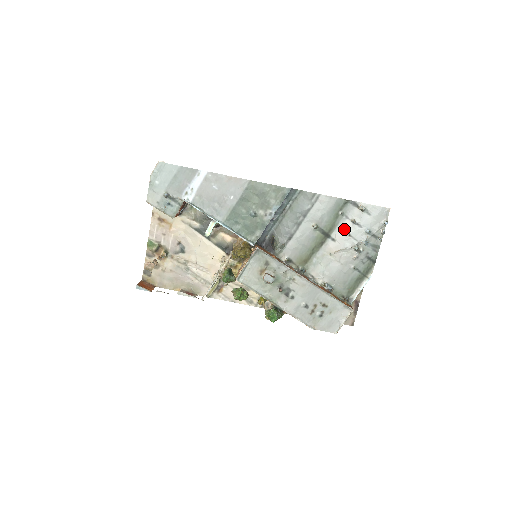
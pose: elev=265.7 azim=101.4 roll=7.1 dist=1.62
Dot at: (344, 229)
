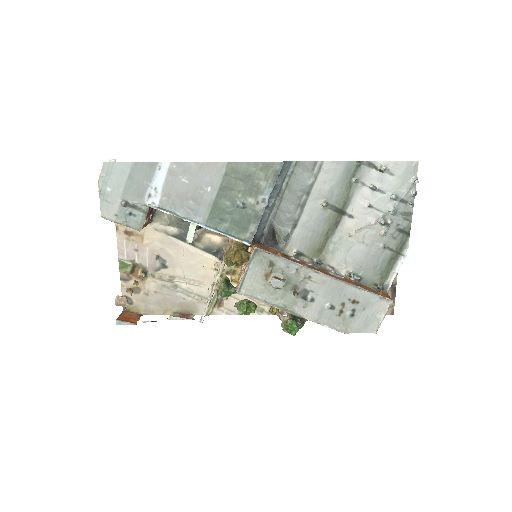
Dot at: (362, 200)
